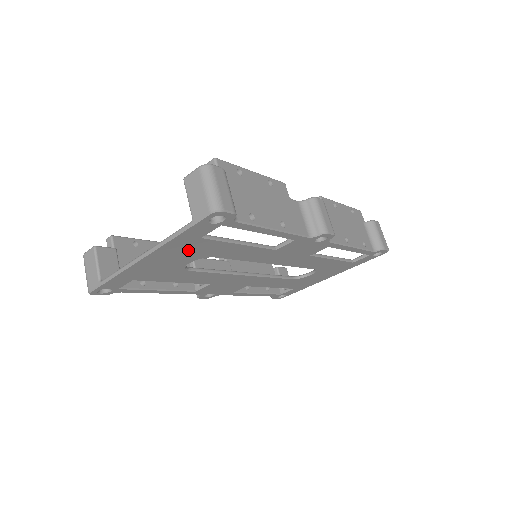
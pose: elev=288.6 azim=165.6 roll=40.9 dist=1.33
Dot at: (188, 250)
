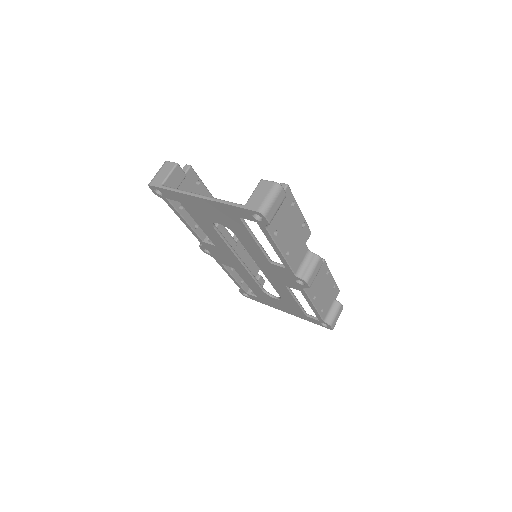
Dot at: (226, 216)
